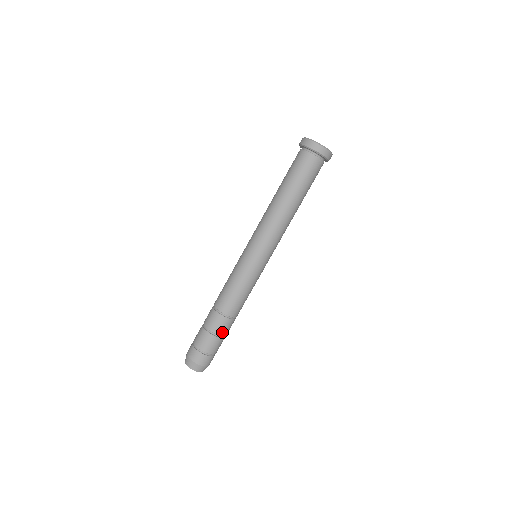
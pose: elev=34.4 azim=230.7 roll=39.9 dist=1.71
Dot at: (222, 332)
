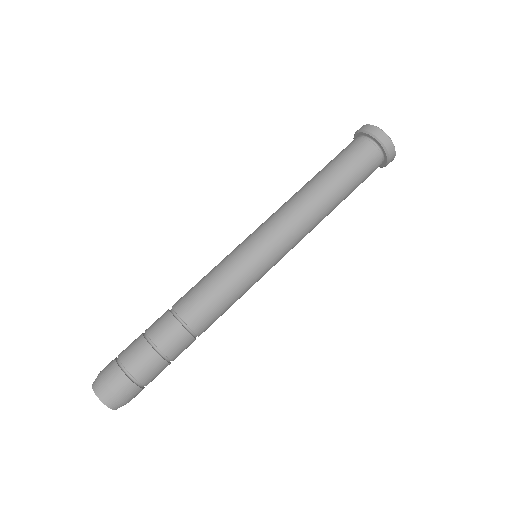
Dot at: (177, 356)
